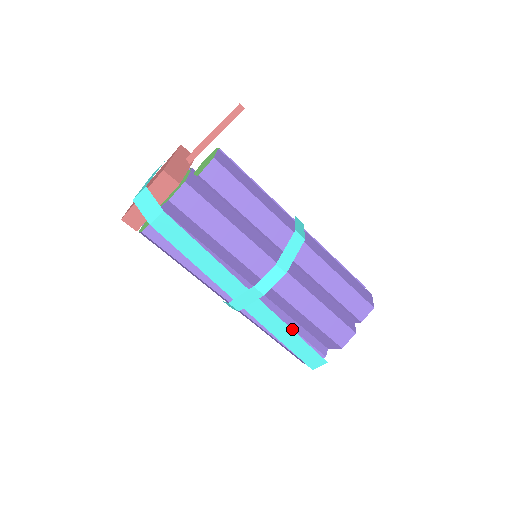
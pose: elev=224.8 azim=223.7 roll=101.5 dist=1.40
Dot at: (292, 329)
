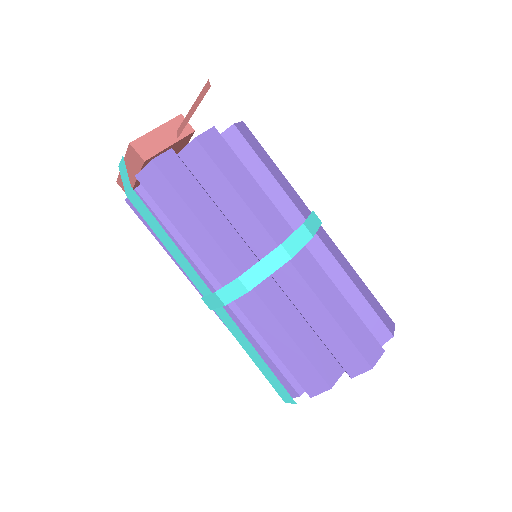
Dot at: (264, 351)
